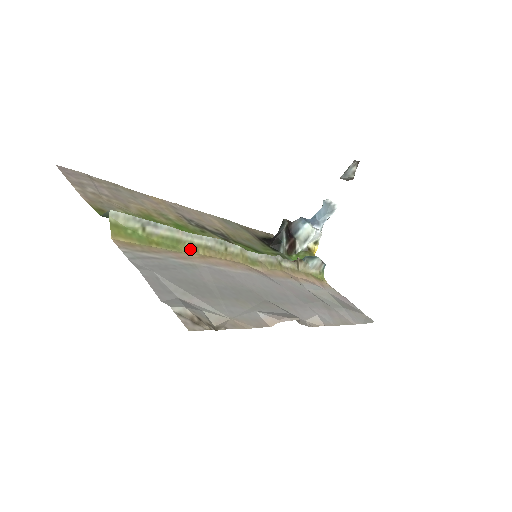
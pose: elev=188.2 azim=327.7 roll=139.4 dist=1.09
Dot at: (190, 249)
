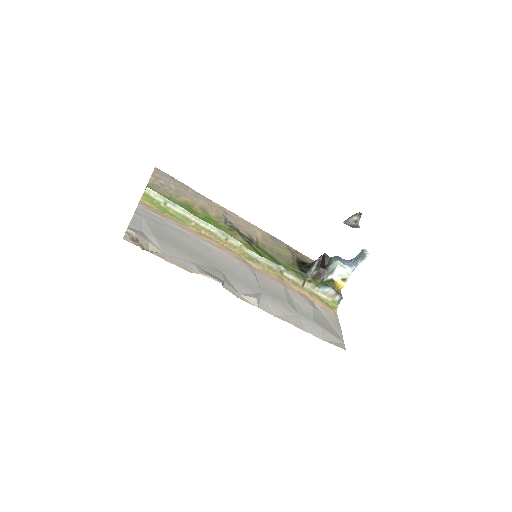
Dot at: (194, 227)
